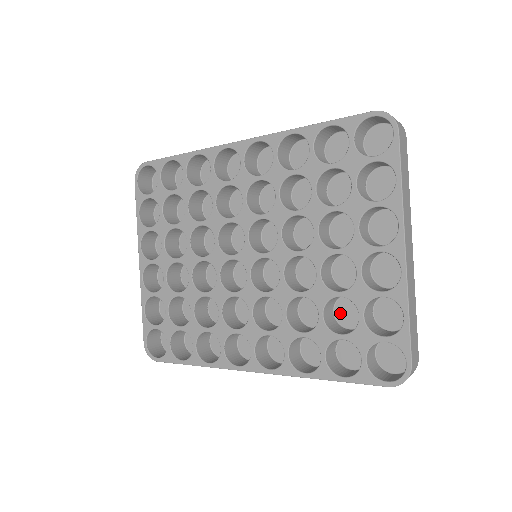
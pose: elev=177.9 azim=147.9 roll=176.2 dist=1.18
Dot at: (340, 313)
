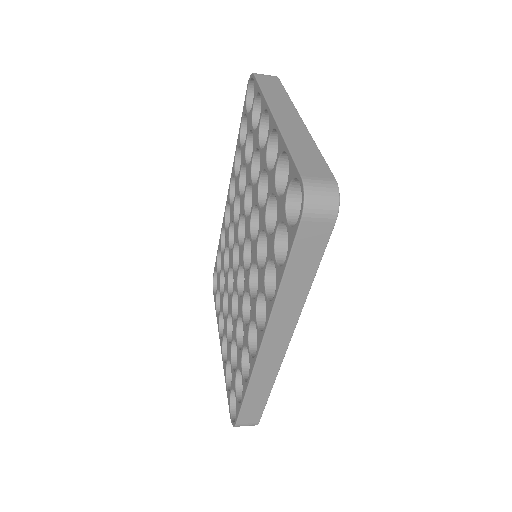
Dot at: occluded
